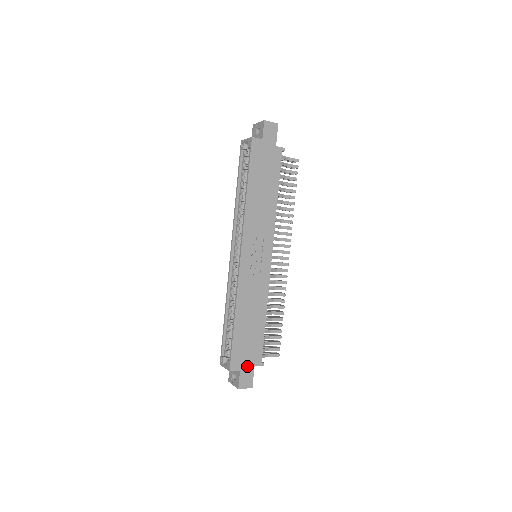
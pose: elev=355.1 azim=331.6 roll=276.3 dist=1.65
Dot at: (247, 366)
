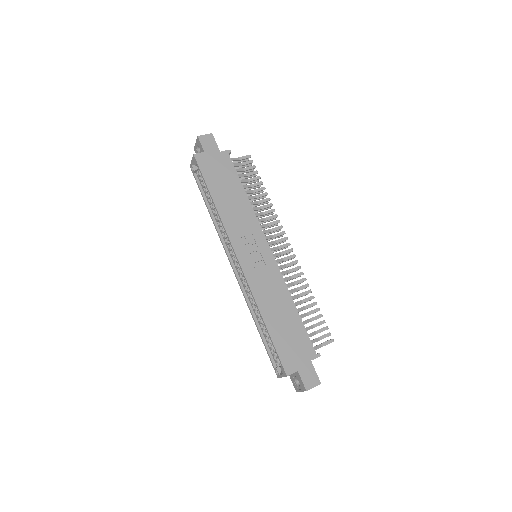
Dot at: (303, 363)
